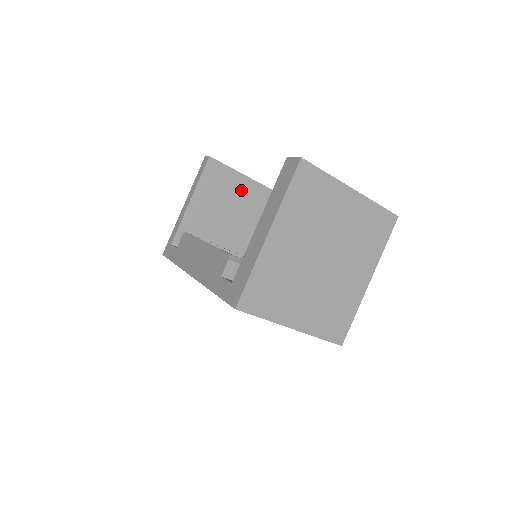
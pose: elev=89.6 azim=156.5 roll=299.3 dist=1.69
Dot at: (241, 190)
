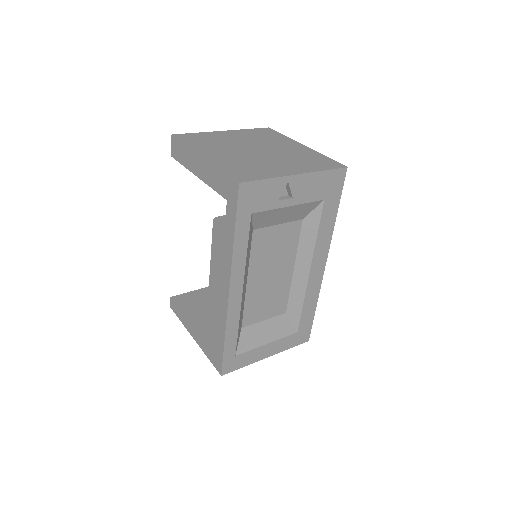
Dot at: occluded
